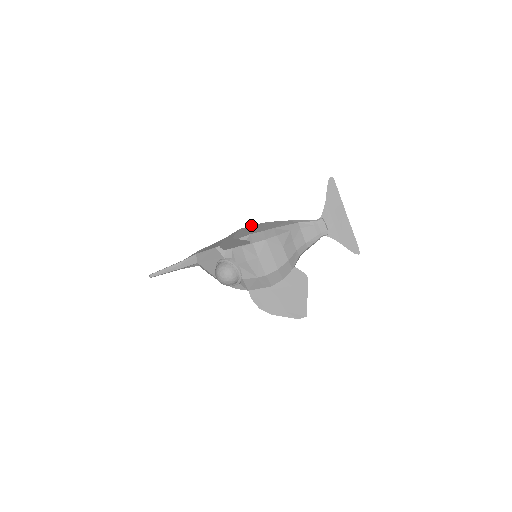
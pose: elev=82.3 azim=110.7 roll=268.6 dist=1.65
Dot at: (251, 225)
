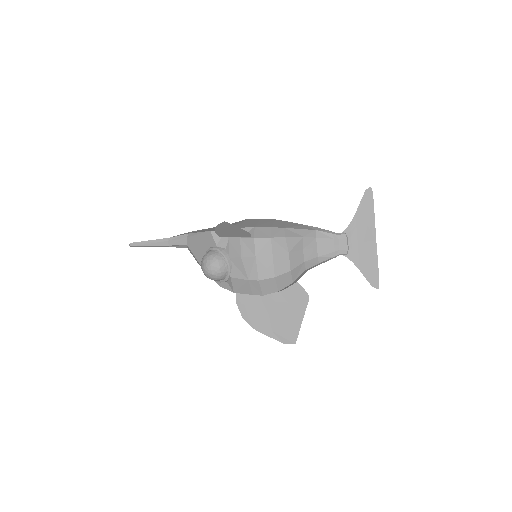
Dot at: occluded
